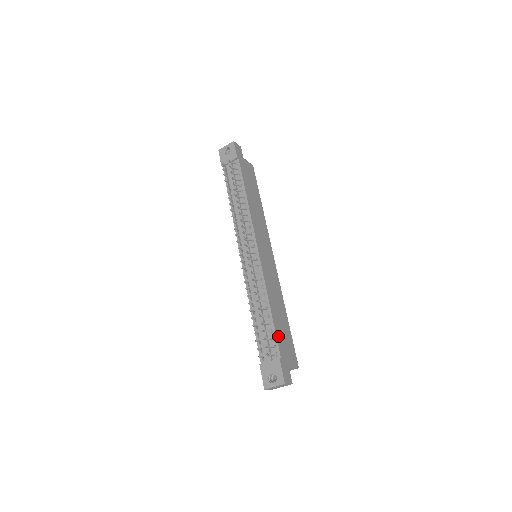
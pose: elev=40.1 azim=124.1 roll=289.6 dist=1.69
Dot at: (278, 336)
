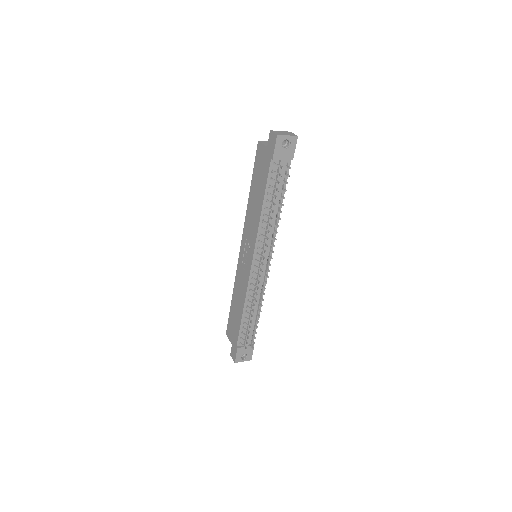
Dot at: (255, 327)
